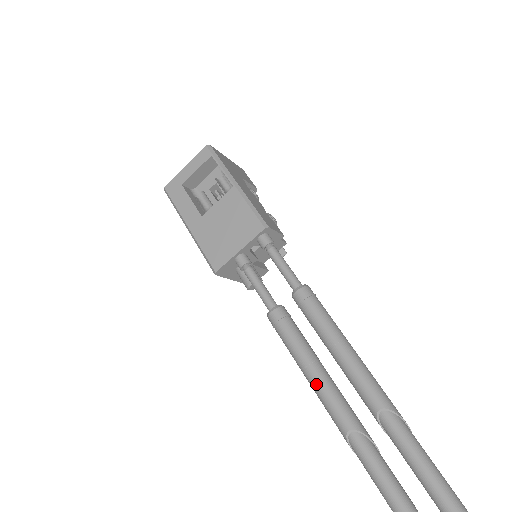
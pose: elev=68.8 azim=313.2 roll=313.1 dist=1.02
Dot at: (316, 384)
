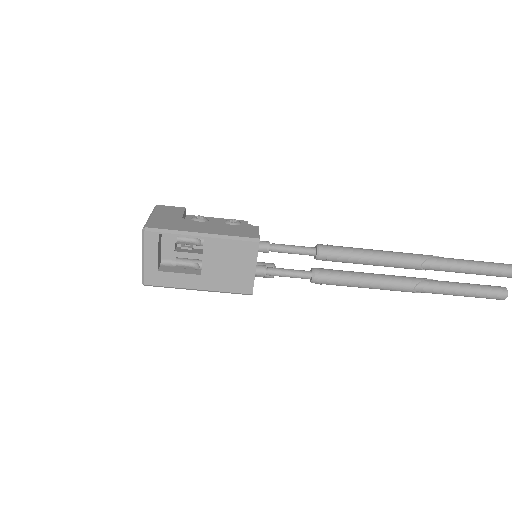
Dot at: (377, 287)
